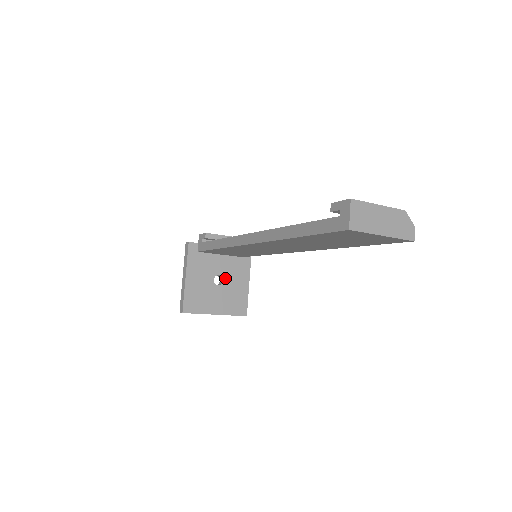
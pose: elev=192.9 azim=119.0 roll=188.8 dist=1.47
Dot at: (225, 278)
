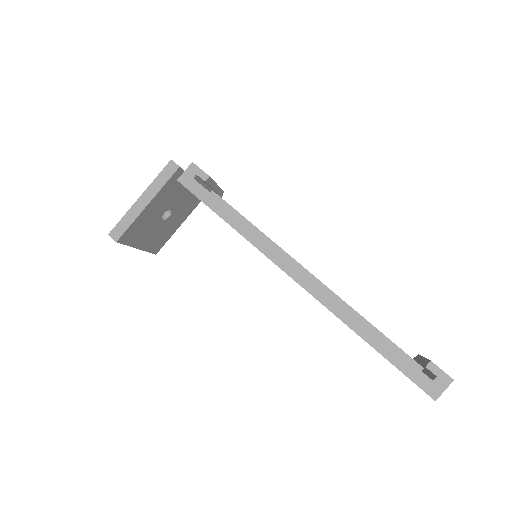
Dot at: (172, 214)
